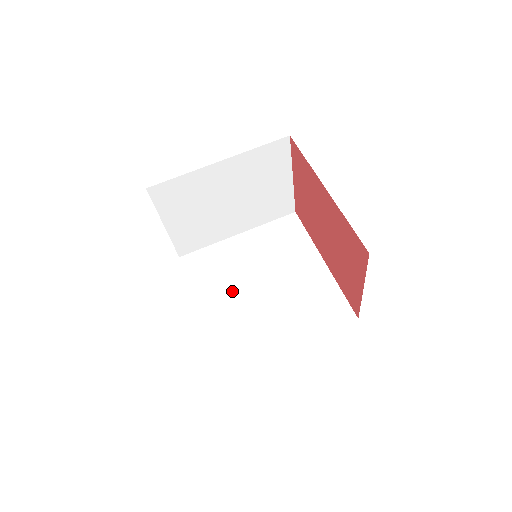
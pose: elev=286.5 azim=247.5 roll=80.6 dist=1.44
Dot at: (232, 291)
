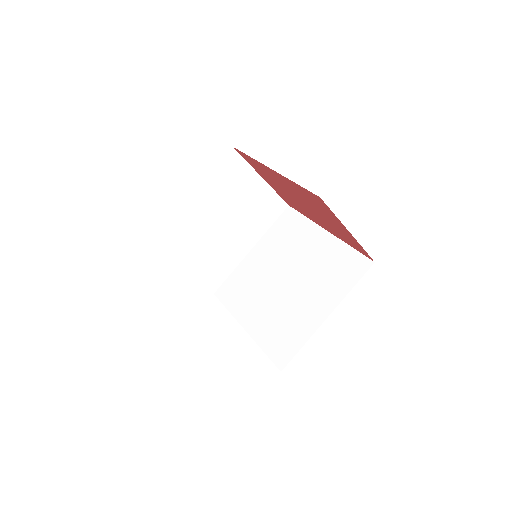
Dot at: (263, 298)
